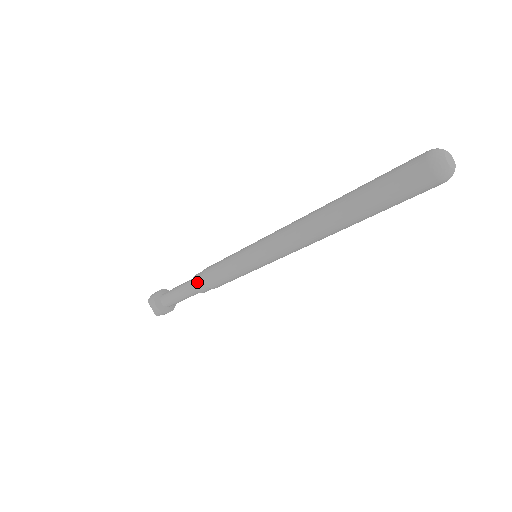
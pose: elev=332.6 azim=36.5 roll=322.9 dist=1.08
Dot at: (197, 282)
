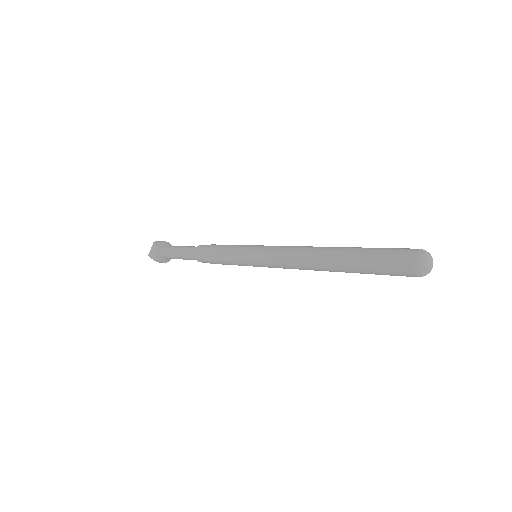
Dot at: (201, 260)
